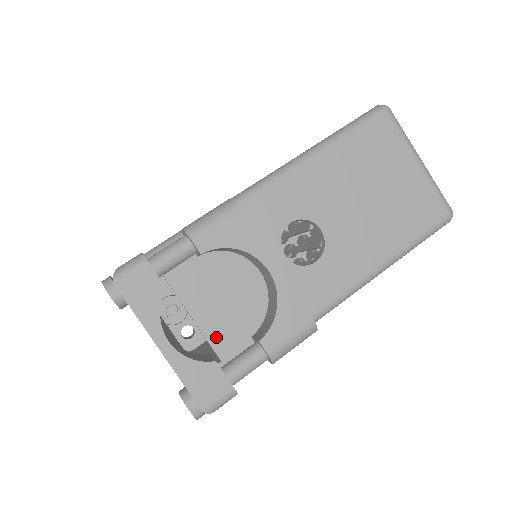
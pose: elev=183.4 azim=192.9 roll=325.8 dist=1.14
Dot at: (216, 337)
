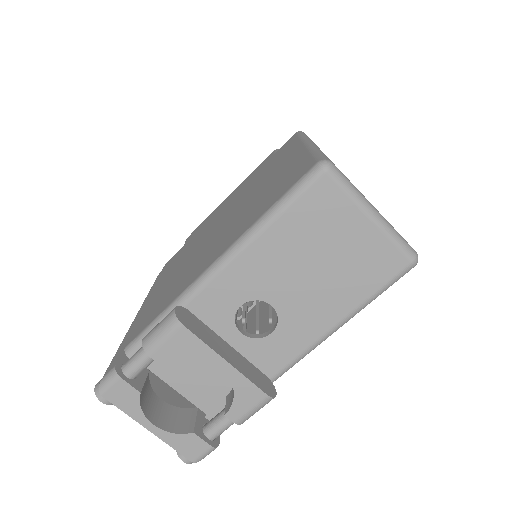
Dot at: (198, 400)
